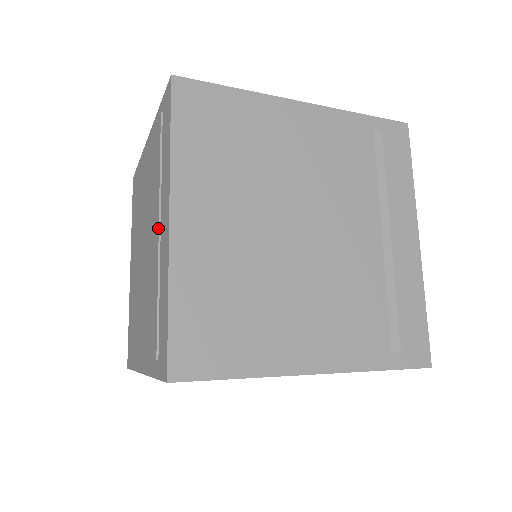
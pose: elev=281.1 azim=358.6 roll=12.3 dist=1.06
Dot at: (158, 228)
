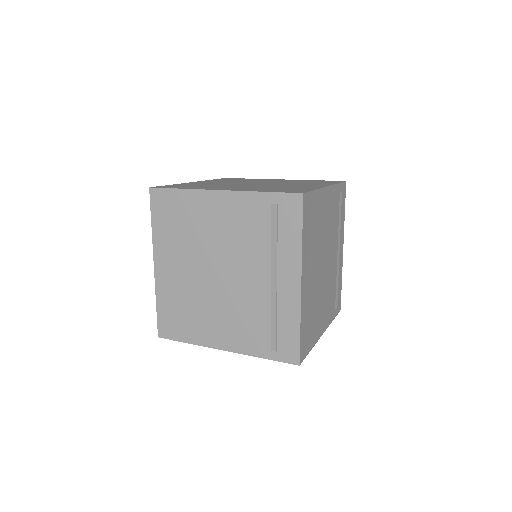
Dot at: occluded
